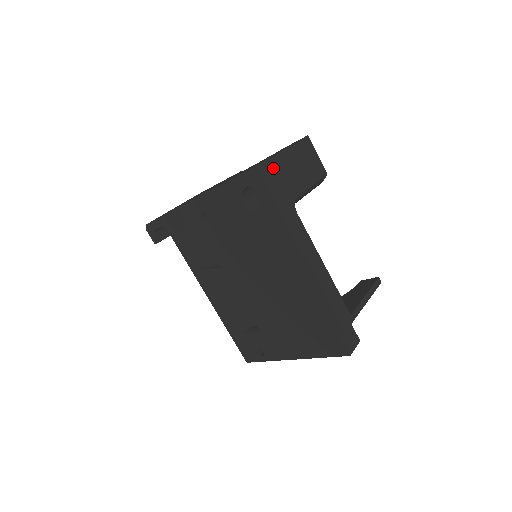
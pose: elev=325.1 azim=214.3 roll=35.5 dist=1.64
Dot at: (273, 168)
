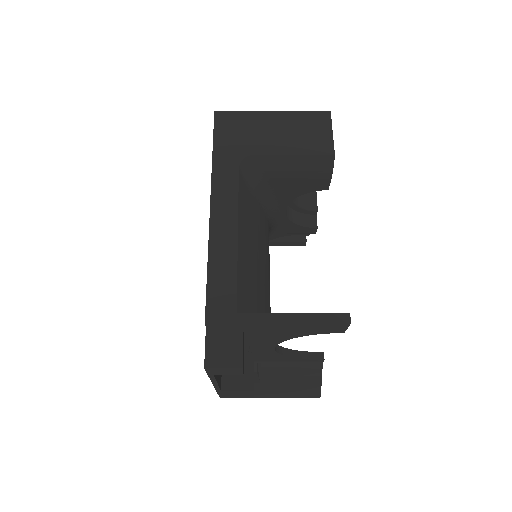
Dot at: (239, 120)
